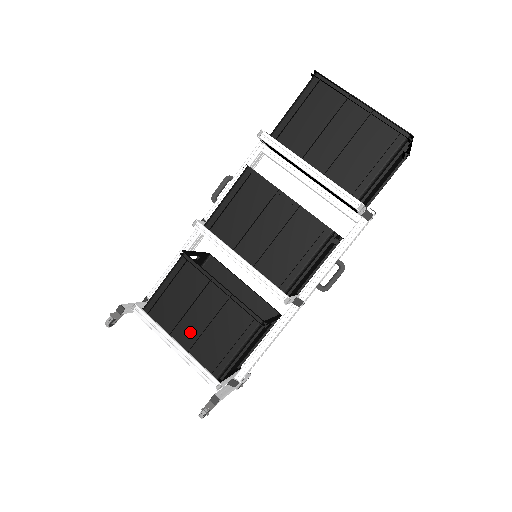
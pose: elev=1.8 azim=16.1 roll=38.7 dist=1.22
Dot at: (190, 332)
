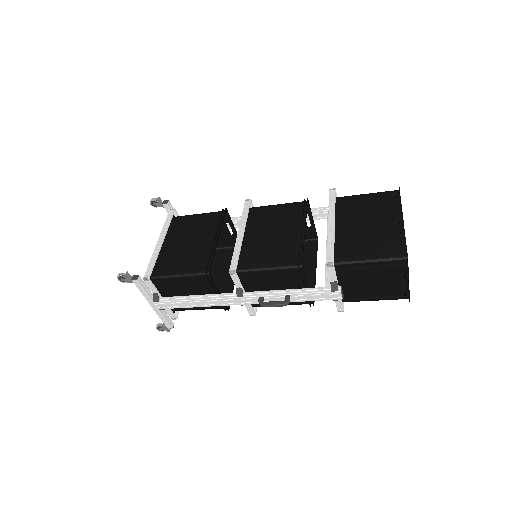
Dot at: (175, 245)
